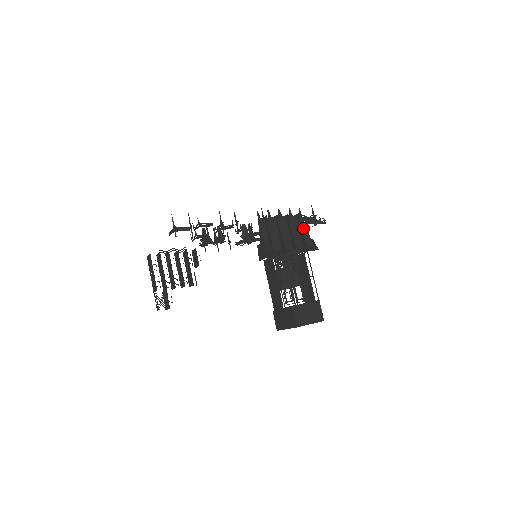
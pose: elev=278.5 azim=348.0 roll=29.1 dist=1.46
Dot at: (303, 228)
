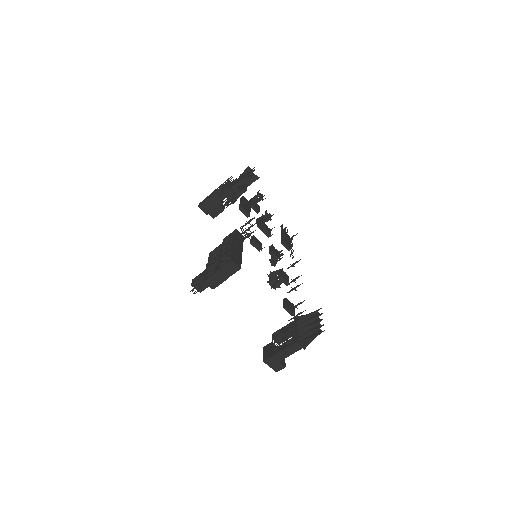
Dot at: occluded
